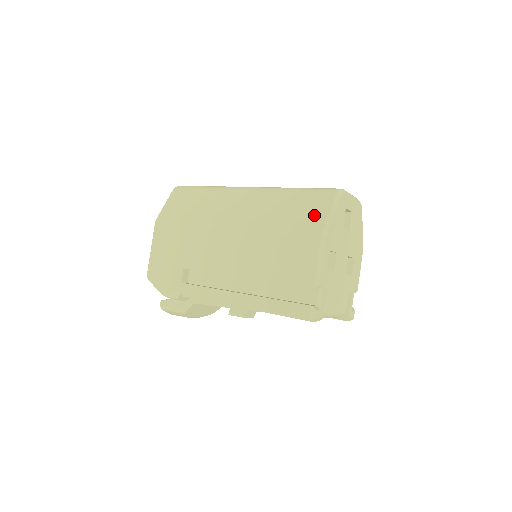
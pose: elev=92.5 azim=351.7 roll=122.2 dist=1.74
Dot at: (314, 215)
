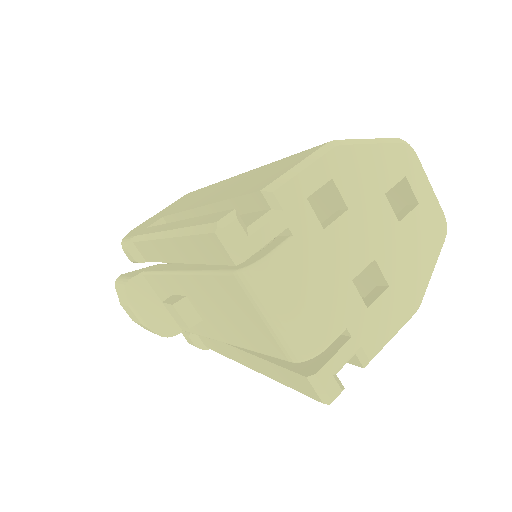
Dot at: occluded
